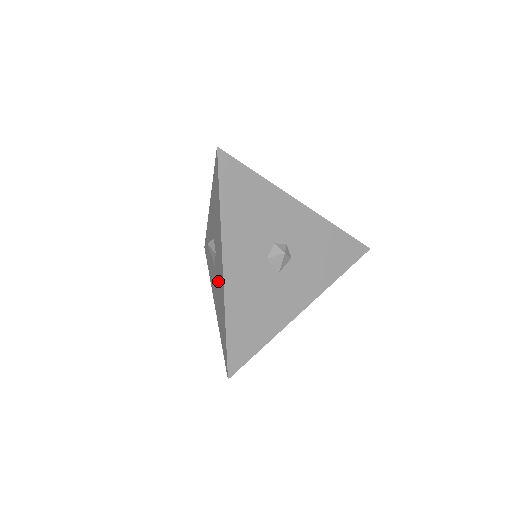
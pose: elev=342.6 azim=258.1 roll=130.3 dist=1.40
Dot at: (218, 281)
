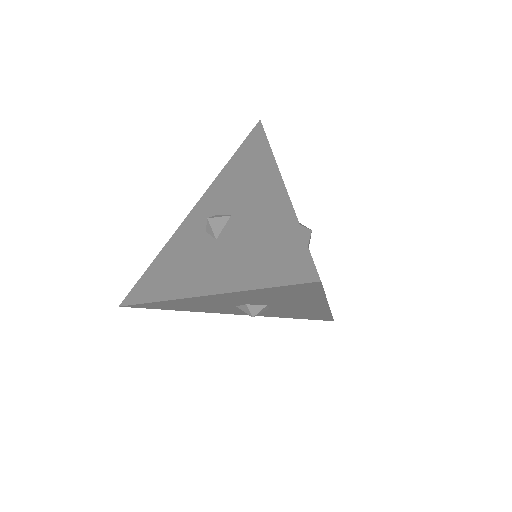
Dot at: (247, 227)
